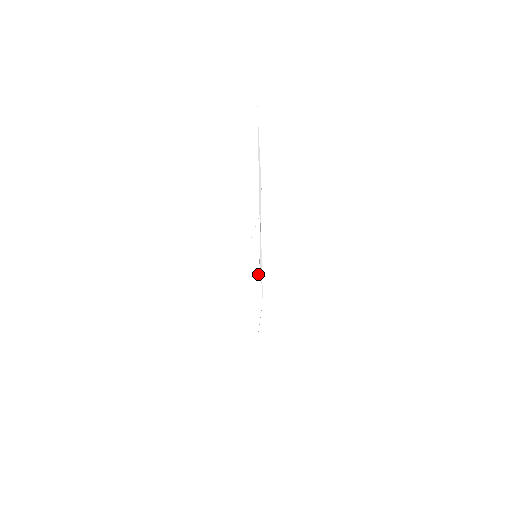
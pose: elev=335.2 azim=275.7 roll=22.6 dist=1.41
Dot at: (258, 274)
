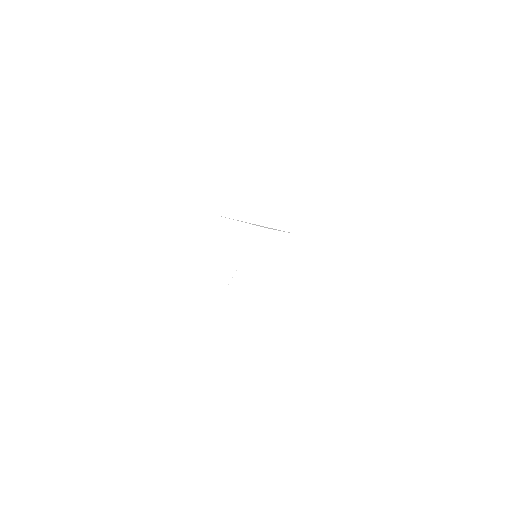
Dot at: occluded
